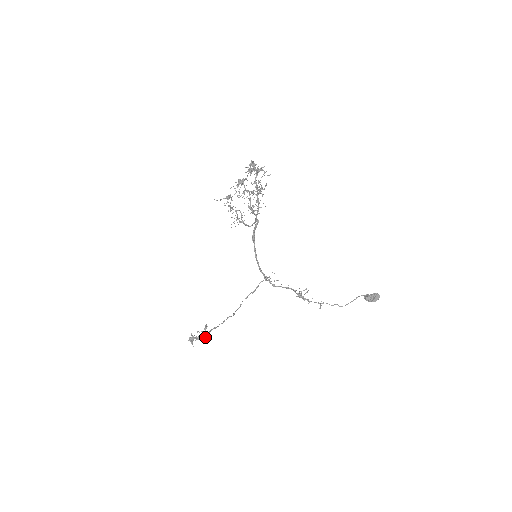
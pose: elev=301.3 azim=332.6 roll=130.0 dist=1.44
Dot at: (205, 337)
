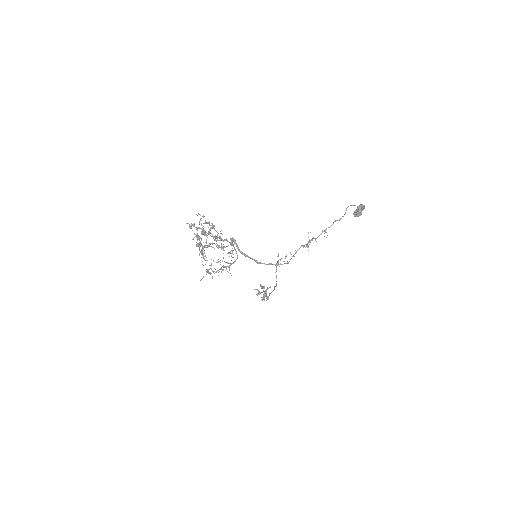
Dot at: (266, 290)
